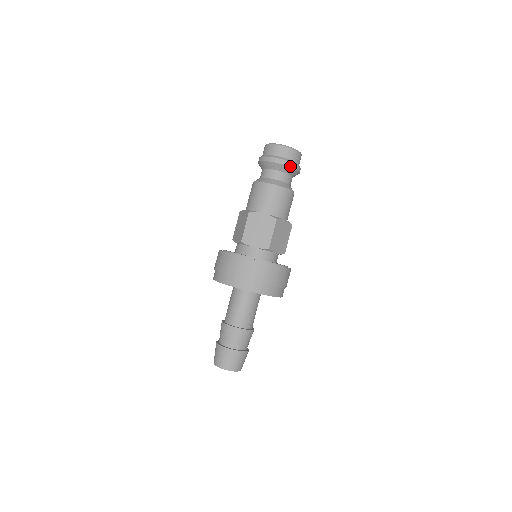
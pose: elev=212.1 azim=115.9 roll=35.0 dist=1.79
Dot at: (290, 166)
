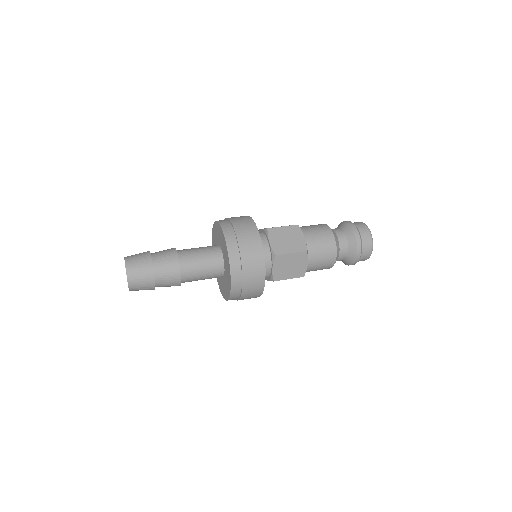
Dot at: (358, 246)
